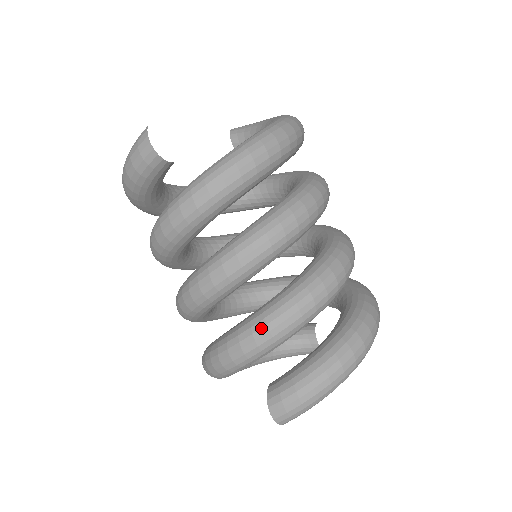
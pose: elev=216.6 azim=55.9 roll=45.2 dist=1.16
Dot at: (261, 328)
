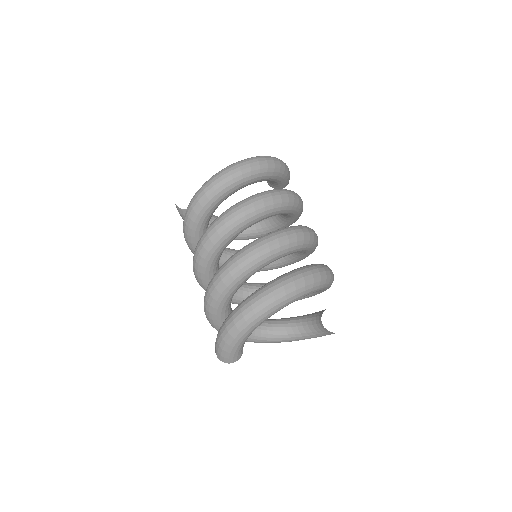
Dot at: (204, 297)
